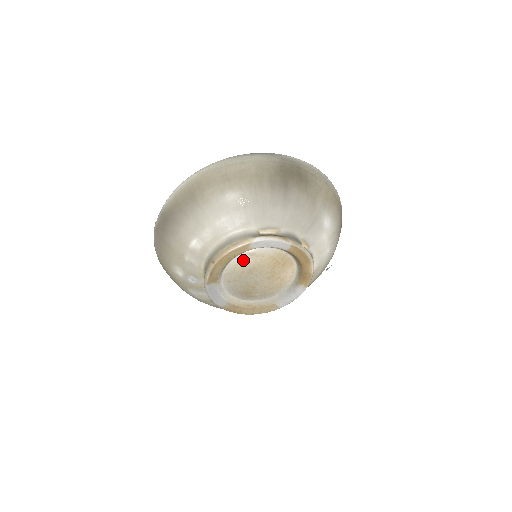
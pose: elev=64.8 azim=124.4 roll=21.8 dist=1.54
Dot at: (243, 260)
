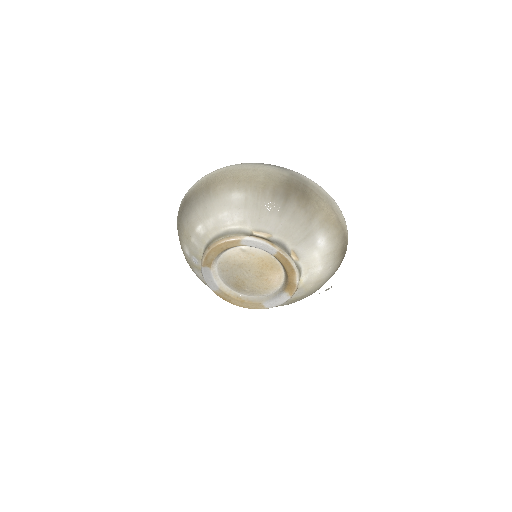
Dot at: (236, 254)
